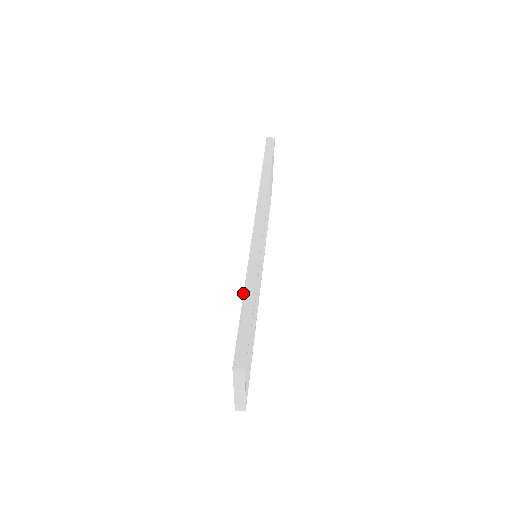
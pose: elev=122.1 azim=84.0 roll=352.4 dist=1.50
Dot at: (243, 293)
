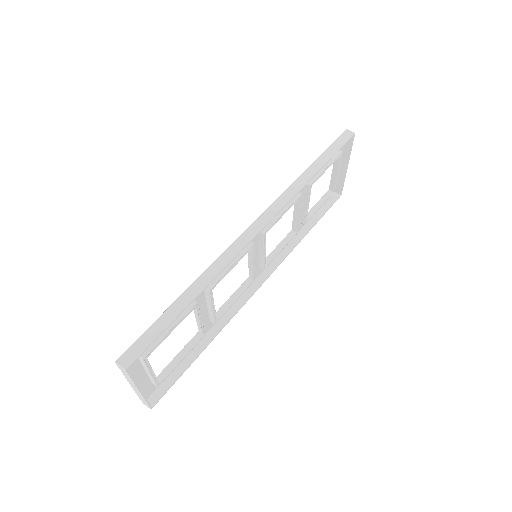
Dot at: occluded
